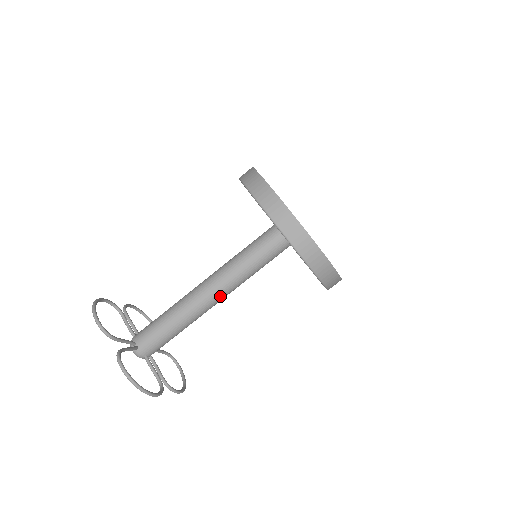
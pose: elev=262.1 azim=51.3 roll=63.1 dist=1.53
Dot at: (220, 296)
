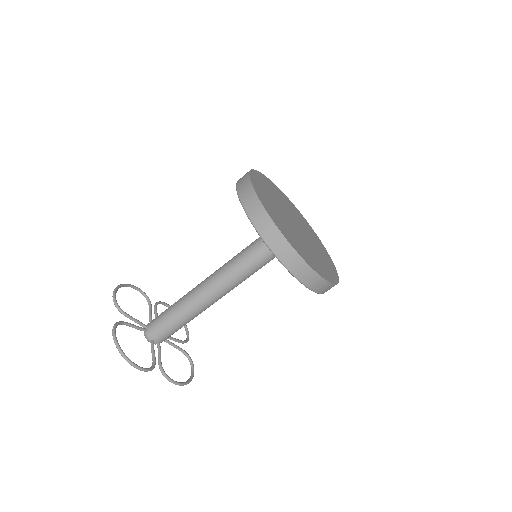
Dot at: (217, 290)
